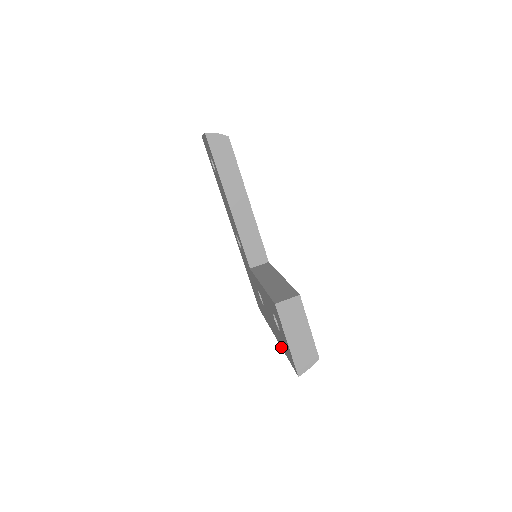
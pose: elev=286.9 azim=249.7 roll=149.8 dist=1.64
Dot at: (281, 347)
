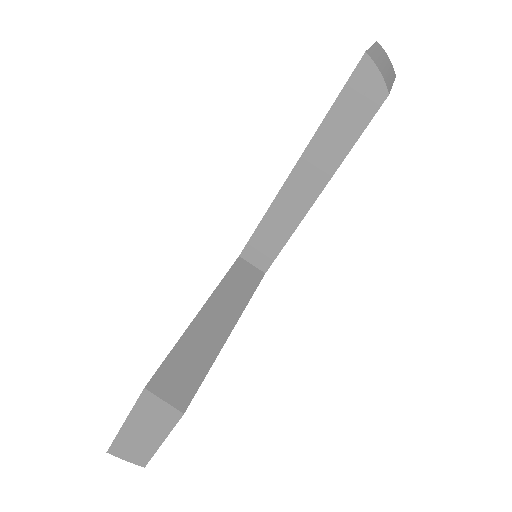
Dot at: occluded
